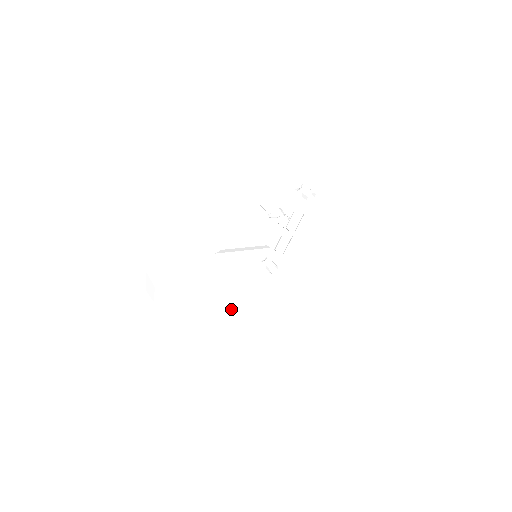
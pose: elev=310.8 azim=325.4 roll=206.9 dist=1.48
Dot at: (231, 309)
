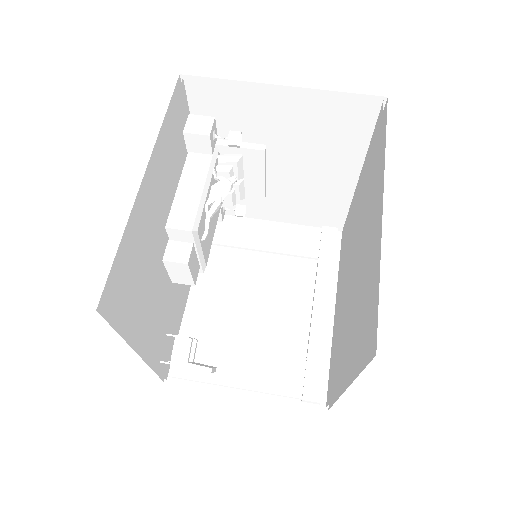
Dot at: (251, 285)
